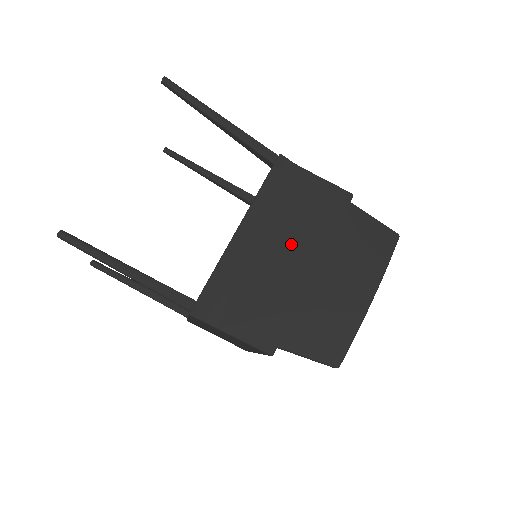
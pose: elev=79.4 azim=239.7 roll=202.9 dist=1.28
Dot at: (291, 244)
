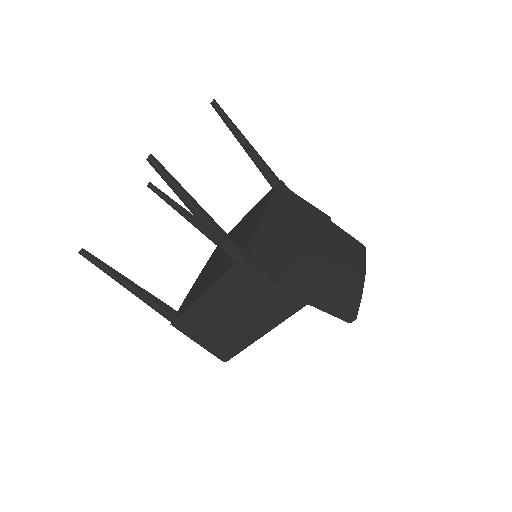
Dot at: (301, 234)
